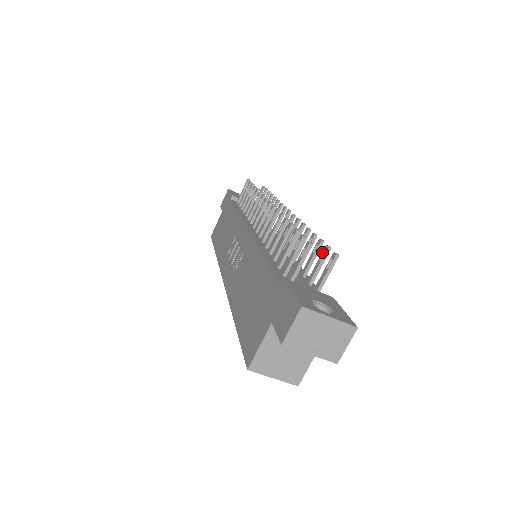
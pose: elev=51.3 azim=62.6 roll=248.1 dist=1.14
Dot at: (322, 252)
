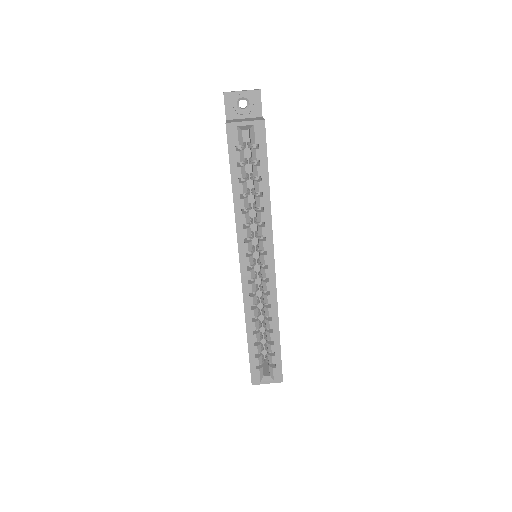
Dot at: occluded
